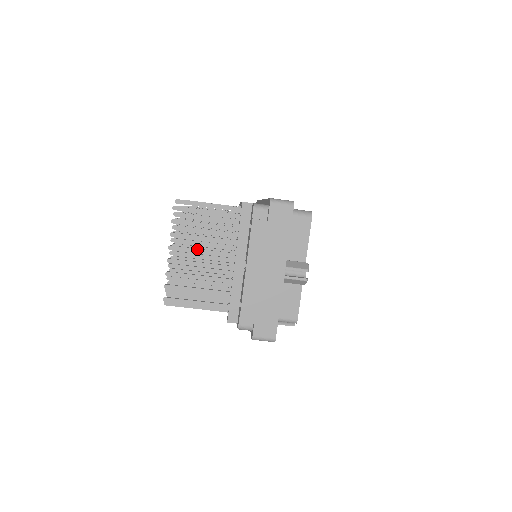
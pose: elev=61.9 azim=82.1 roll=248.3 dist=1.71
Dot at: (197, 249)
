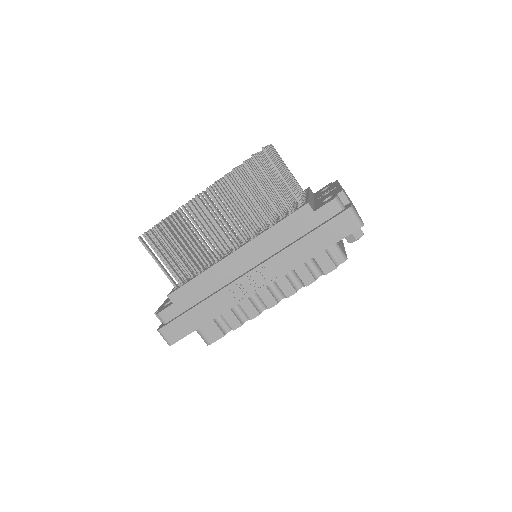
Dot at: (283, 167)
